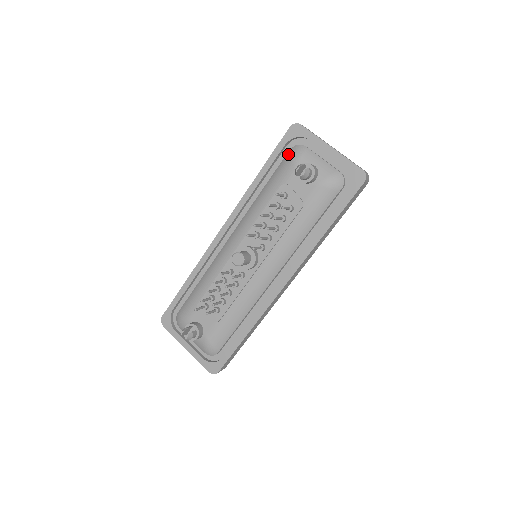
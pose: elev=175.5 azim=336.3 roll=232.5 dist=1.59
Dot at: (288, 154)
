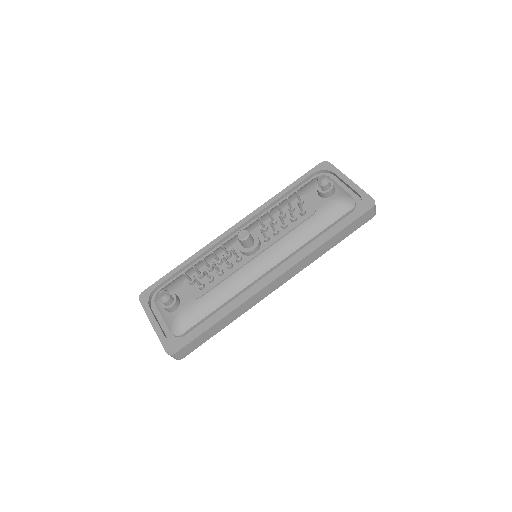
Dot at: (313, 179)
